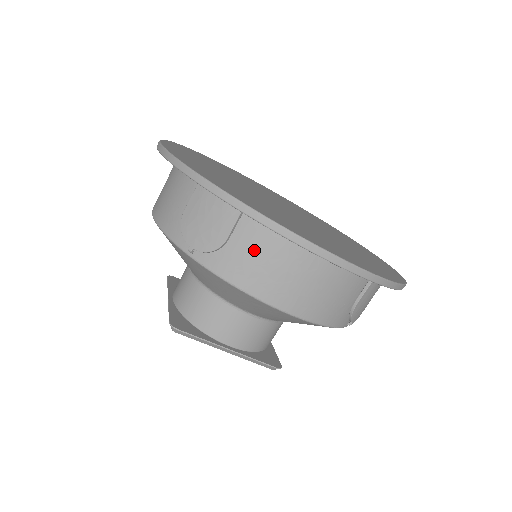
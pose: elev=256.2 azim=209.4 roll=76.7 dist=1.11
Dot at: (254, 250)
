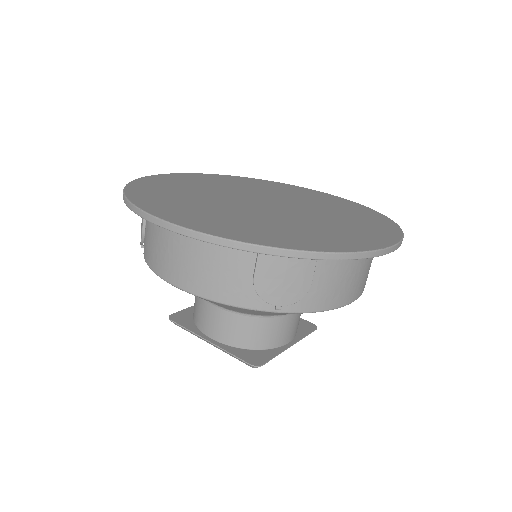
Dot at: (152, 234)
